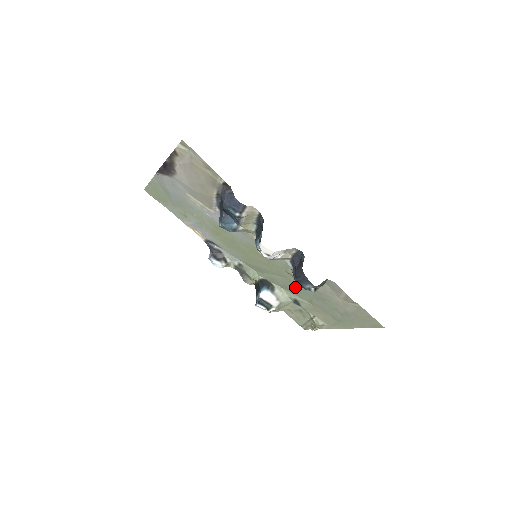
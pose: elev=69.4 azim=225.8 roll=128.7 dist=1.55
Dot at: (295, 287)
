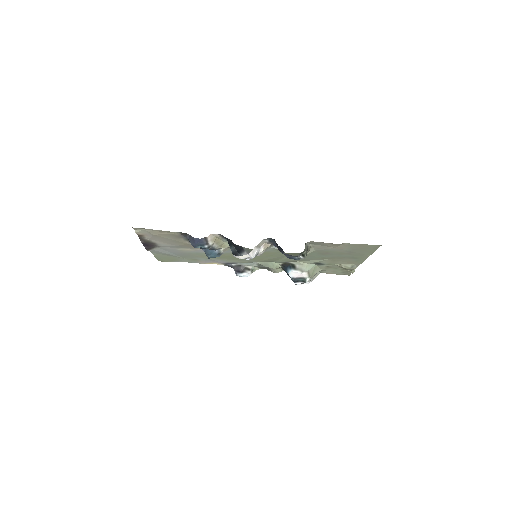
Dot at: occluded
